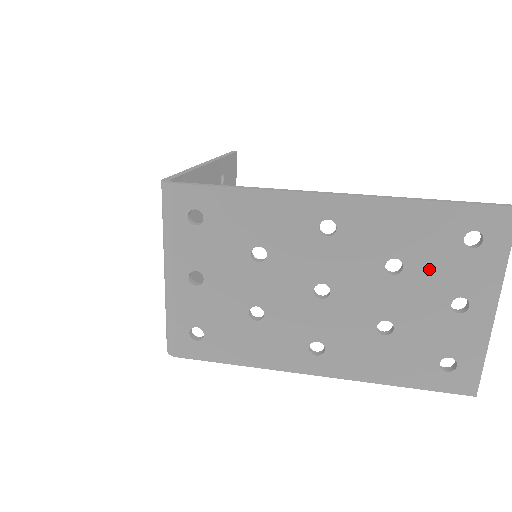
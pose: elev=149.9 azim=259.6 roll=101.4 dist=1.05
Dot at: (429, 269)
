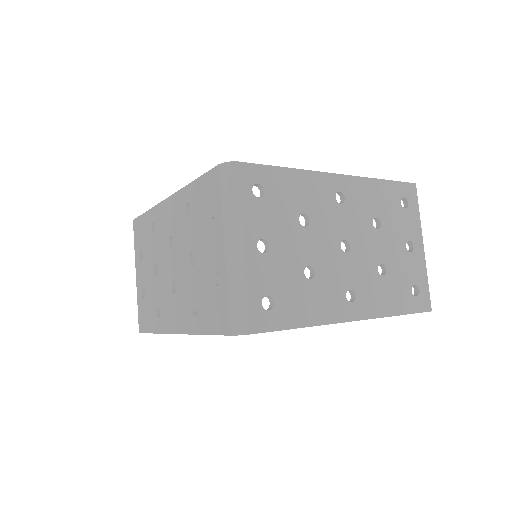
Dot at: (392, 223)
